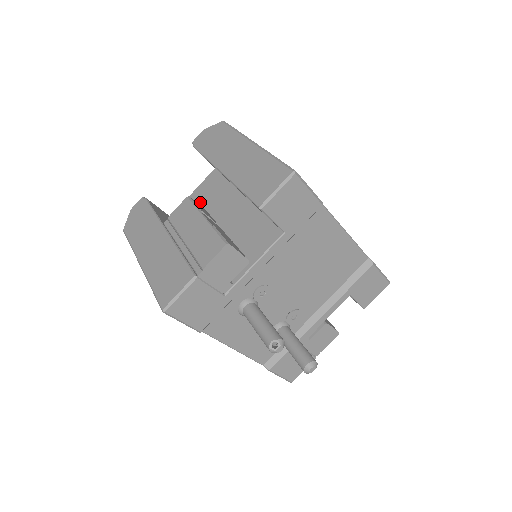
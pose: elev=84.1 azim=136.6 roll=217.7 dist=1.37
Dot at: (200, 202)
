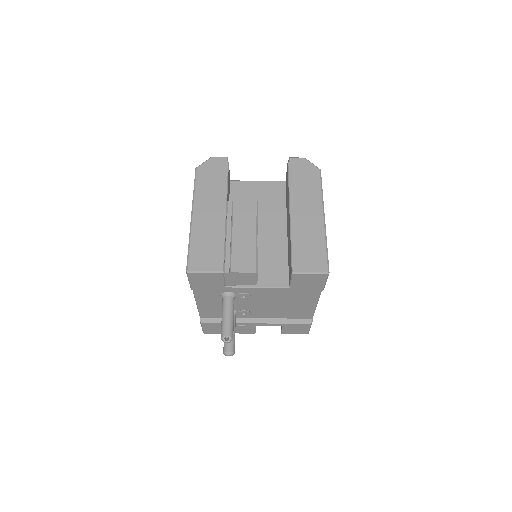
Dot at: (257, 196)
